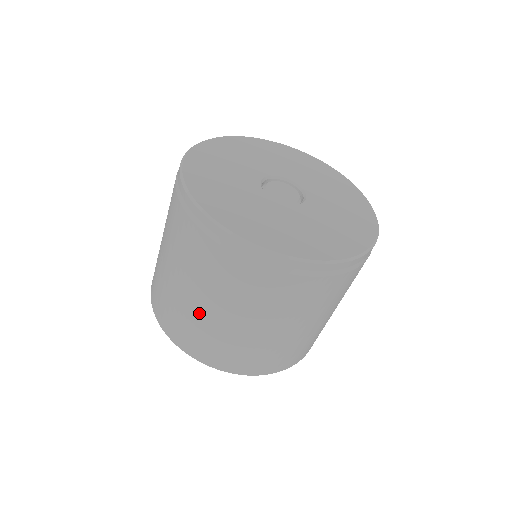
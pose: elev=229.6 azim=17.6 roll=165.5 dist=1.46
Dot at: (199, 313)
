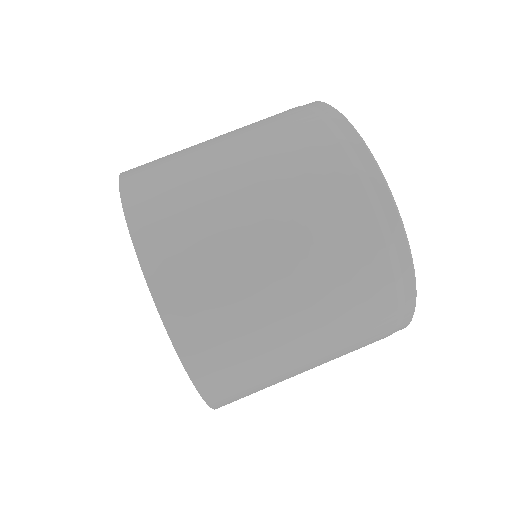
Dot at: (200, 146)
